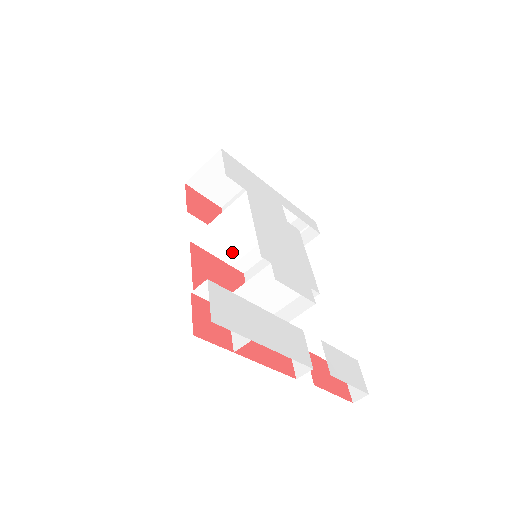
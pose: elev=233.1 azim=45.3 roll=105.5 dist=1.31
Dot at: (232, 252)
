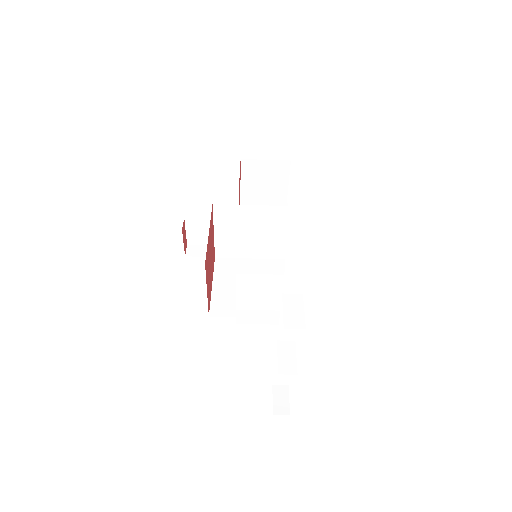
Dot at: (228, 236)
